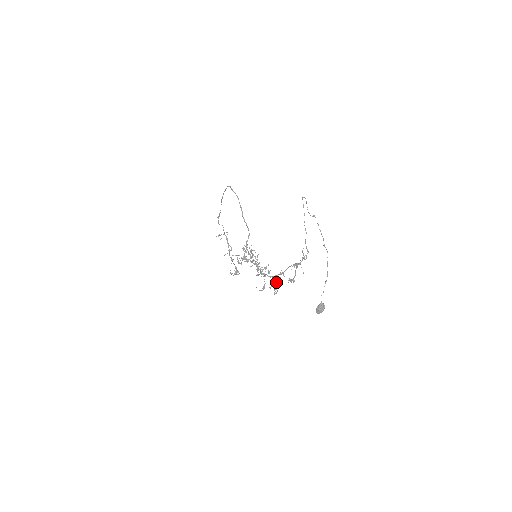
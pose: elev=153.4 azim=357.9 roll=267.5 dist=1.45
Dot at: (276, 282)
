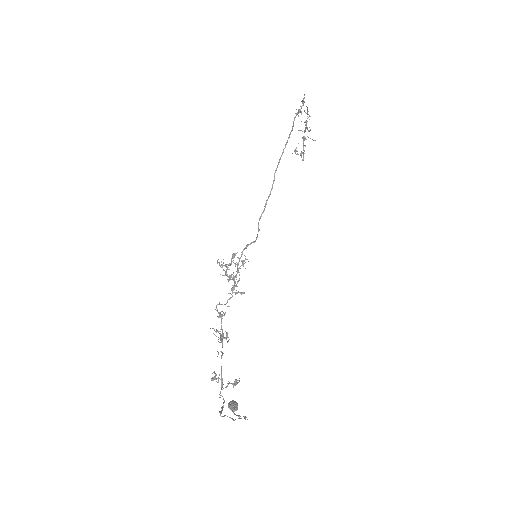
Dot at: (226, 334)
